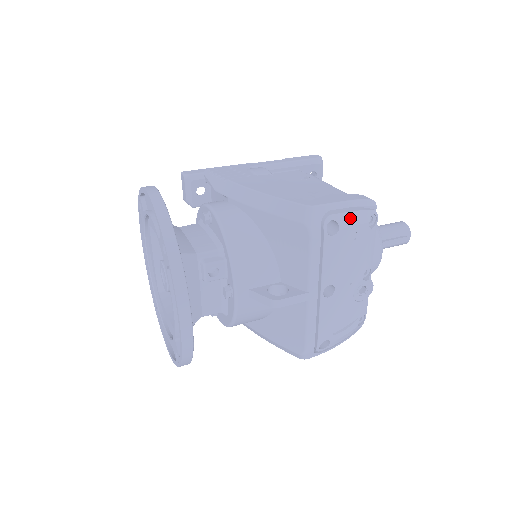
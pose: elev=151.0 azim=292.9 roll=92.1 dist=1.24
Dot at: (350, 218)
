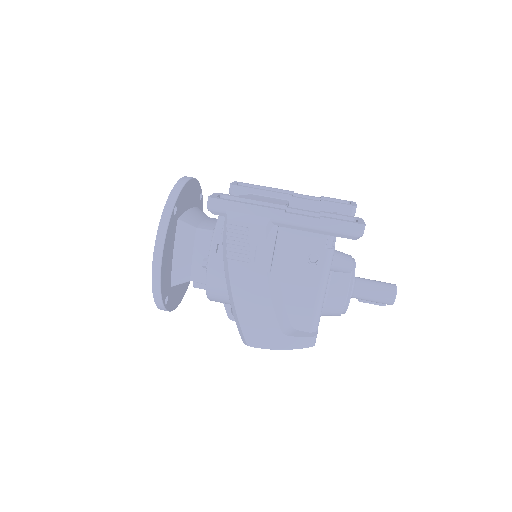
Dot at: occluded
